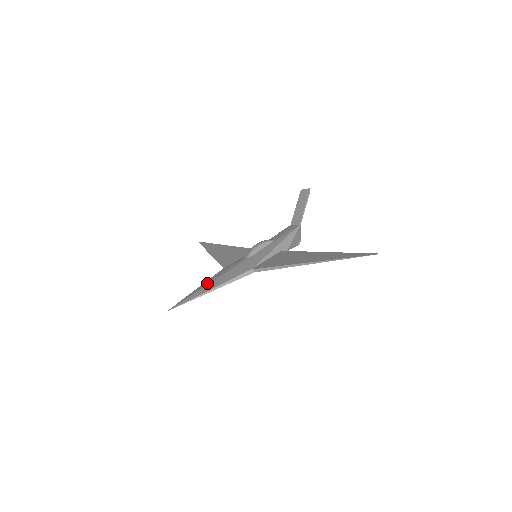
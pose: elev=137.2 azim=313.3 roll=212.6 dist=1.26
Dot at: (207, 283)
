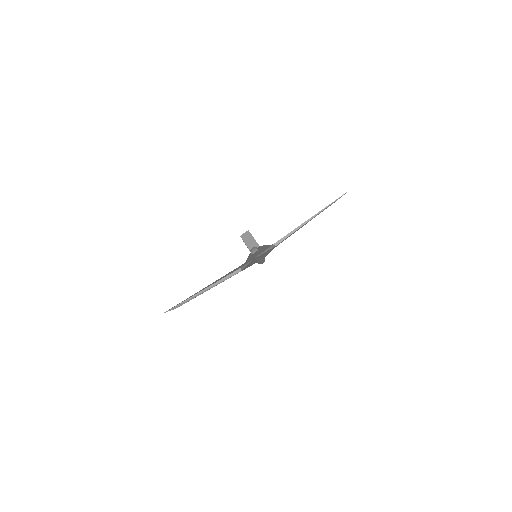
Dot at: (253, 256)
